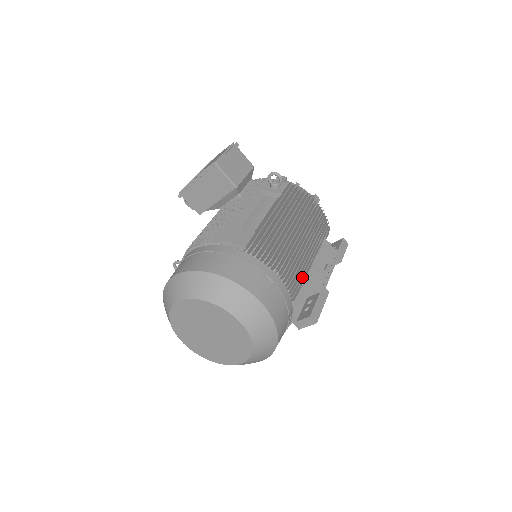
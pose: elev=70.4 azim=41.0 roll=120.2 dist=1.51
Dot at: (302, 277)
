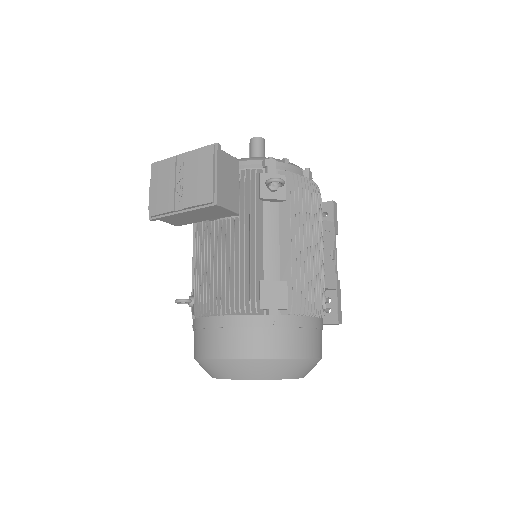
Dot at: occluded
